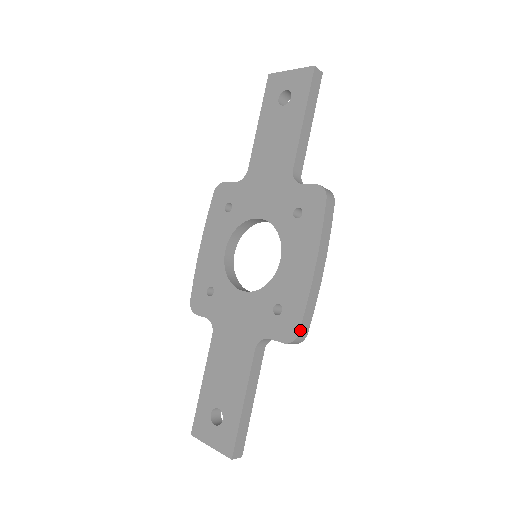
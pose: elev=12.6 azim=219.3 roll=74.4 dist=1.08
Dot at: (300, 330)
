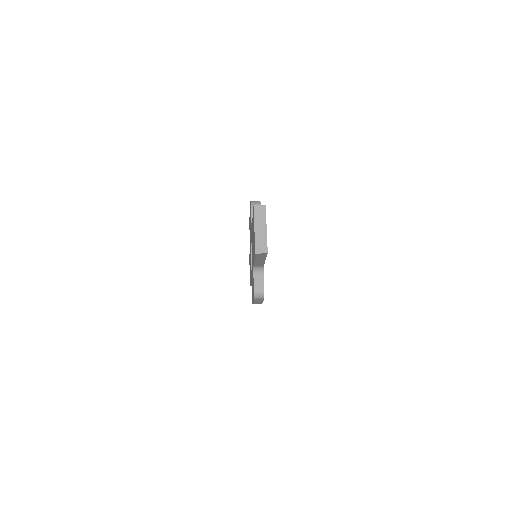
Dot at: occluded
